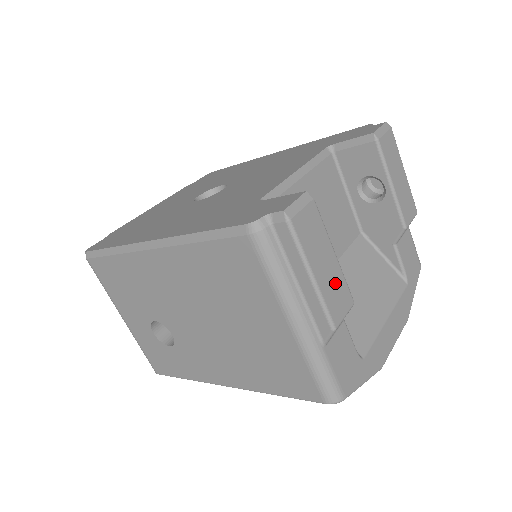
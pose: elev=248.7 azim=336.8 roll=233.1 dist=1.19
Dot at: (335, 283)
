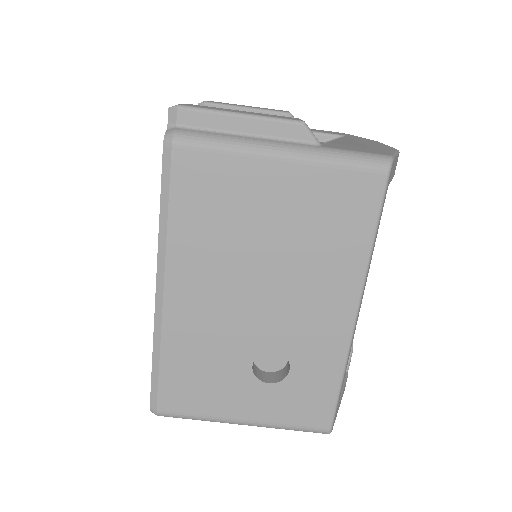
Dot at: occluded
